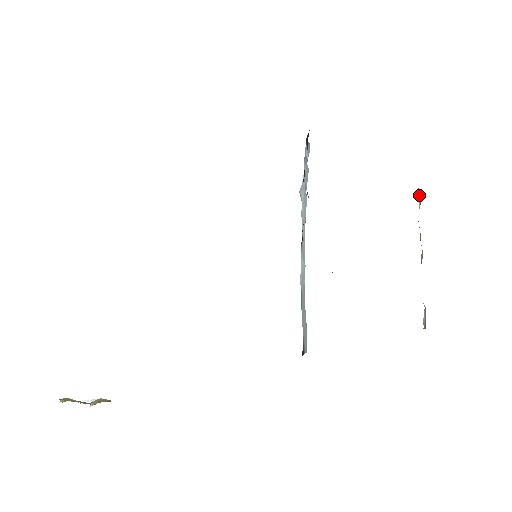
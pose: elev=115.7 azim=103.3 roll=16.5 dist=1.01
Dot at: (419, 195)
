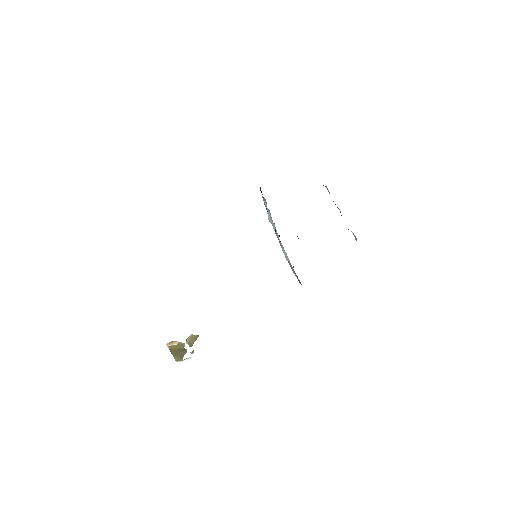
Dot at: (327, 189)
